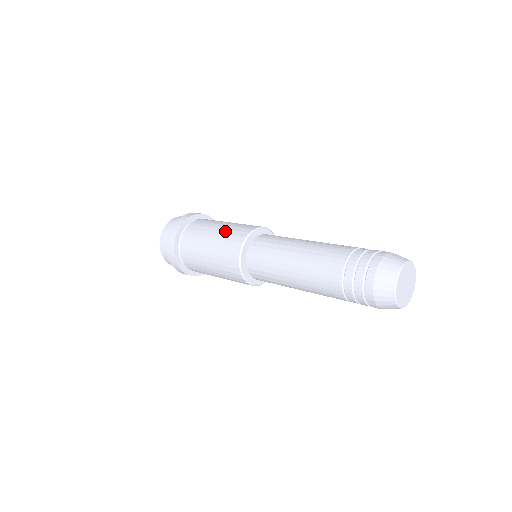
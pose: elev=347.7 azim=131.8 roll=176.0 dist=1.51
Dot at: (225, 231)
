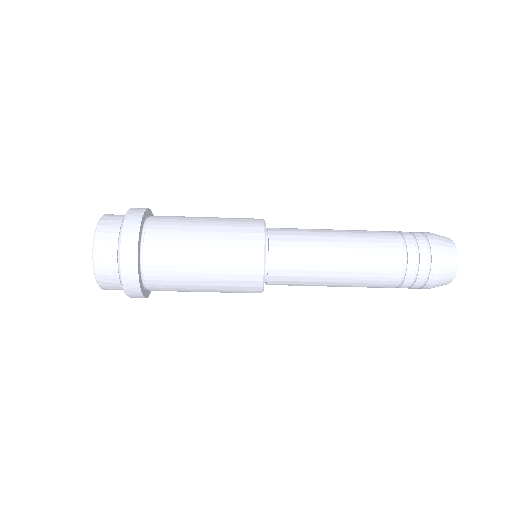
Dot at: occluded
